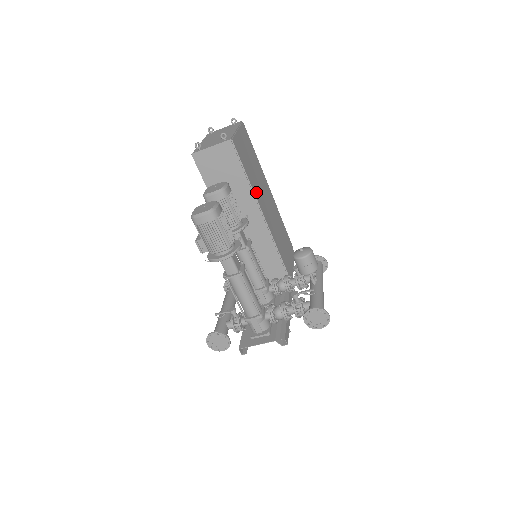
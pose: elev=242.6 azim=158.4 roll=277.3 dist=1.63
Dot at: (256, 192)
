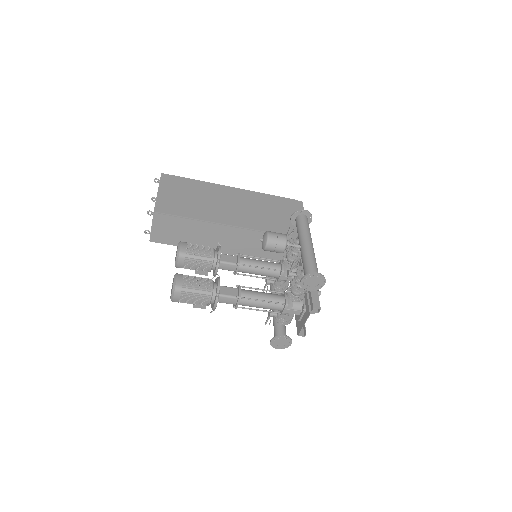
Dot at: (211, 217)
